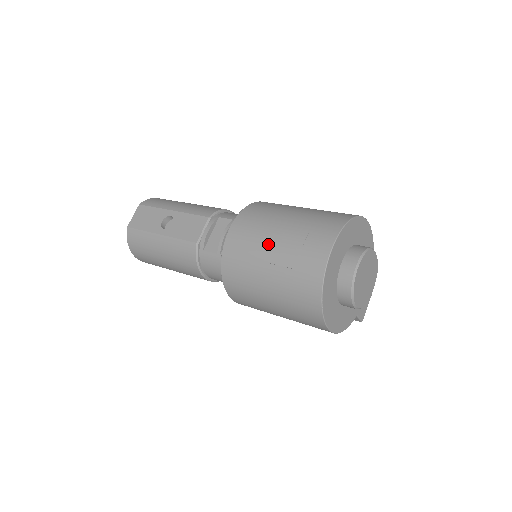
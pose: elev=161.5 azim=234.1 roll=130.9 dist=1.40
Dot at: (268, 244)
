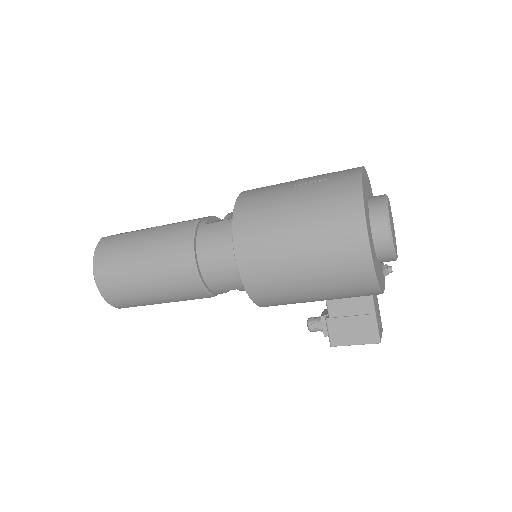
Dot at: (293, 181)
